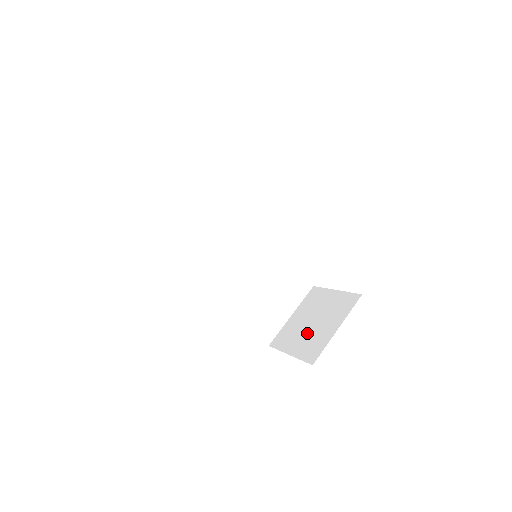
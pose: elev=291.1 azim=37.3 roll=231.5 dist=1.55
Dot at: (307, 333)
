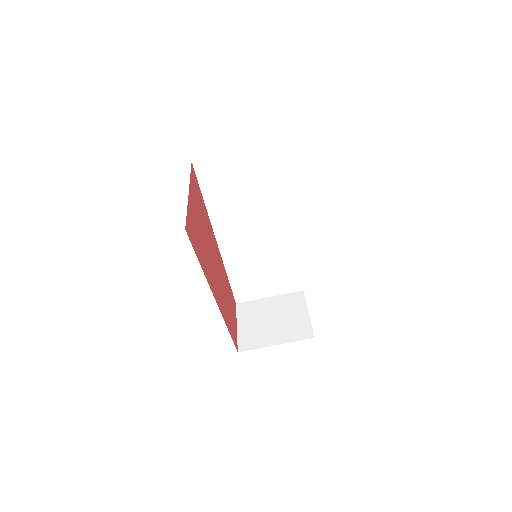
Dot at: (261, 324)
